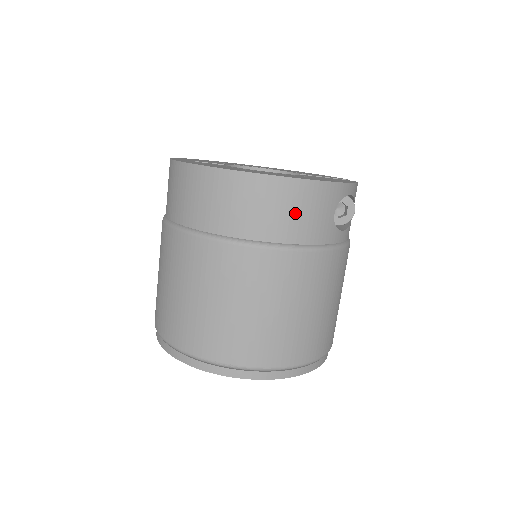
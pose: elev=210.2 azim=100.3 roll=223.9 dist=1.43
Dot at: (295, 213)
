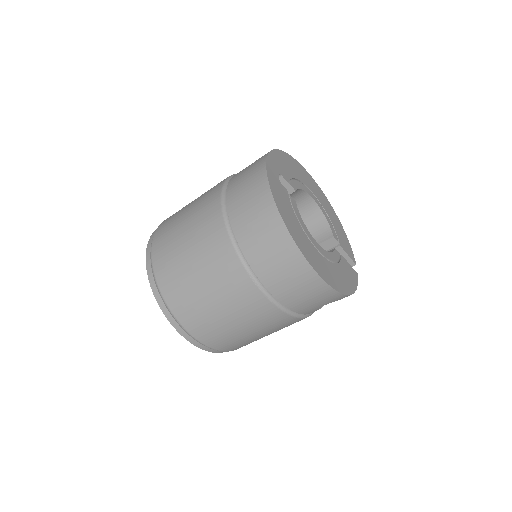
Dot at: (305, 296)
